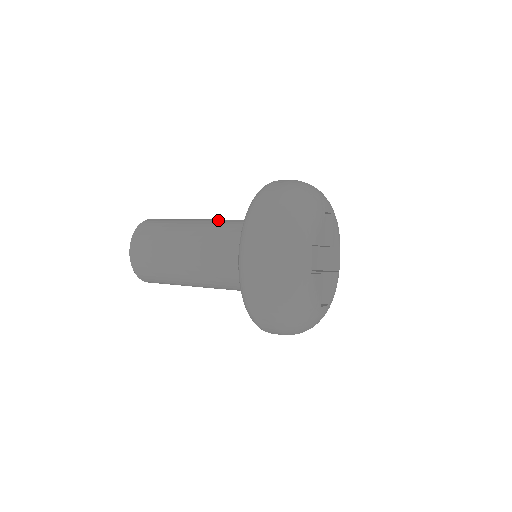
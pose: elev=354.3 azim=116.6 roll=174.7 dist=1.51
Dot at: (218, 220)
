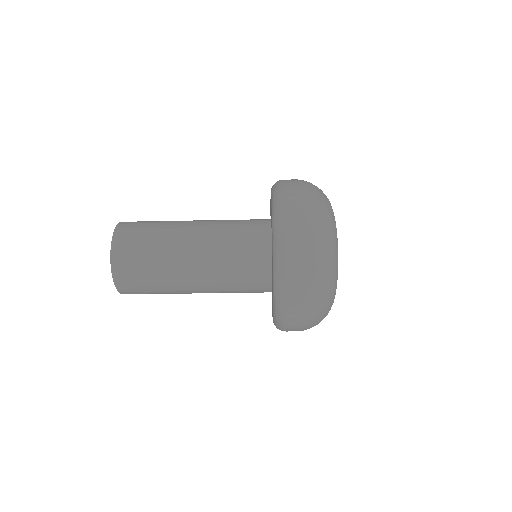
Dot at: (214, 222)
